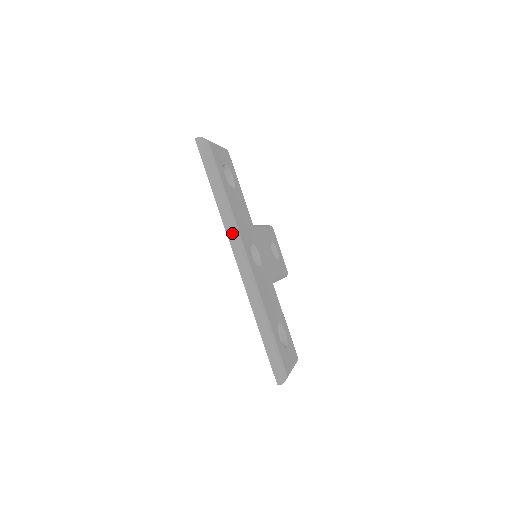
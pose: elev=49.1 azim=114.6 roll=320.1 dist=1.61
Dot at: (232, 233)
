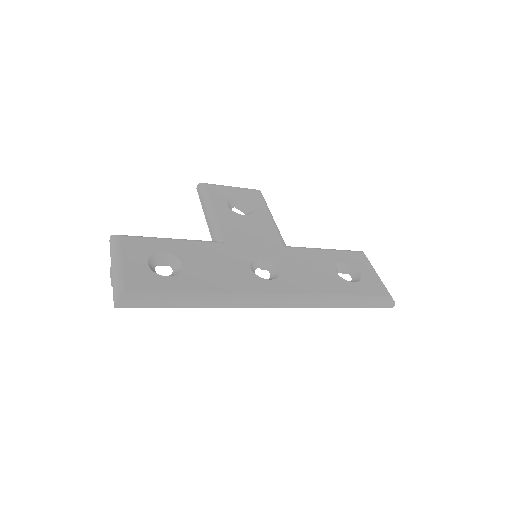
Dot at: (245, 304)
